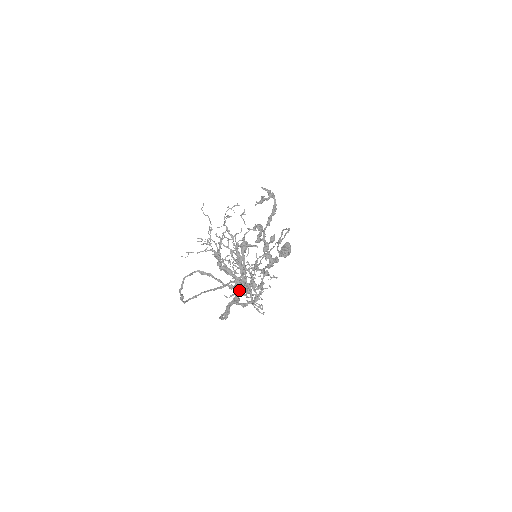
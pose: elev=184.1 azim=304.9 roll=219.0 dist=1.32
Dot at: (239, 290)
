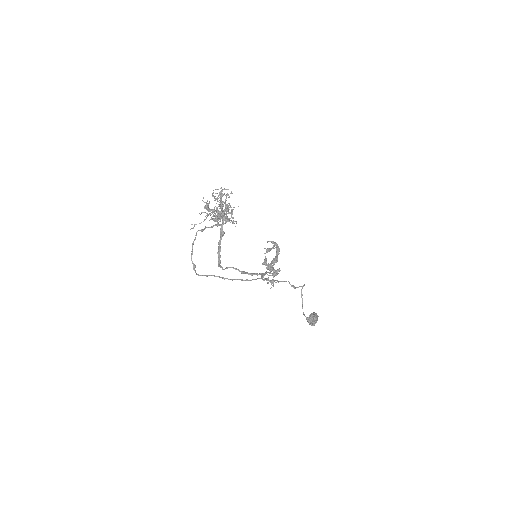
Dot at: (217, 211)
